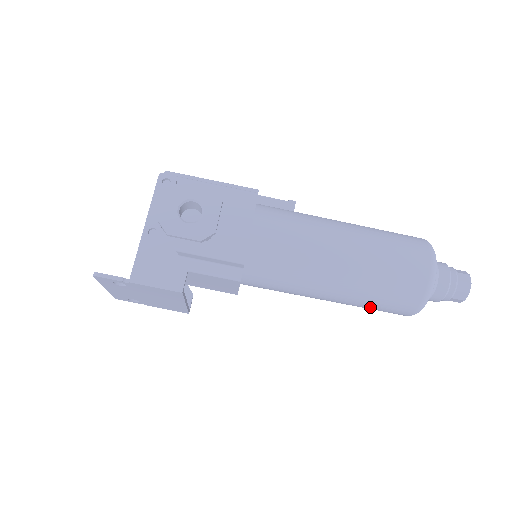
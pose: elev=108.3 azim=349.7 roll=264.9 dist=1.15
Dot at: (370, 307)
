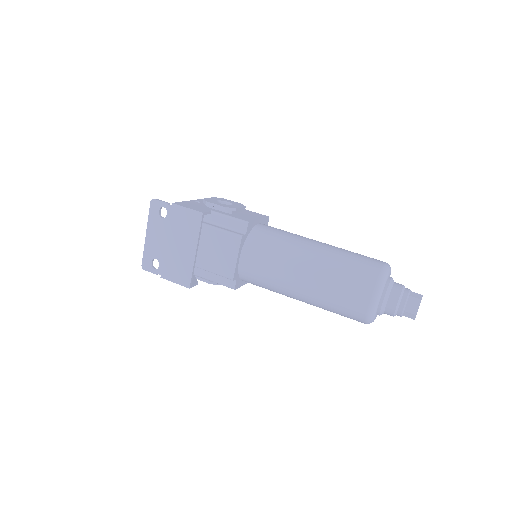
Dot at: (336, 289)
